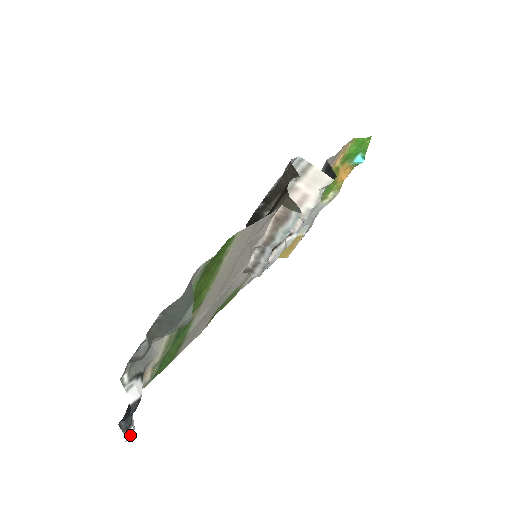
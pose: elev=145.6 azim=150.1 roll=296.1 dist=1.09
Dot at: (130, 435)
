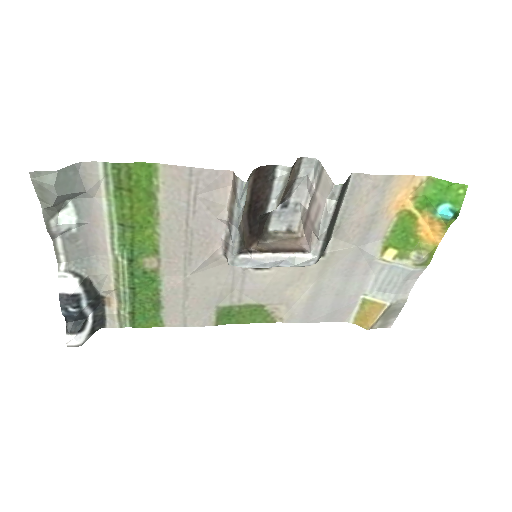
Dot at: (70, 340)
